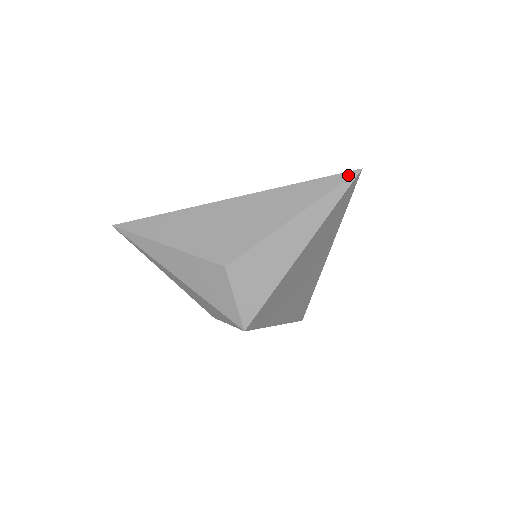
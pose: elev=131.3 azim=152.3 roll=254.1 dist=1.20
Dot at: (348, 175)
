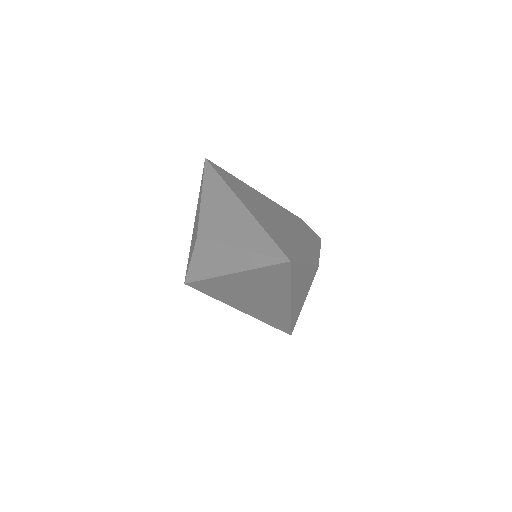
Dot at: (282, 256)
